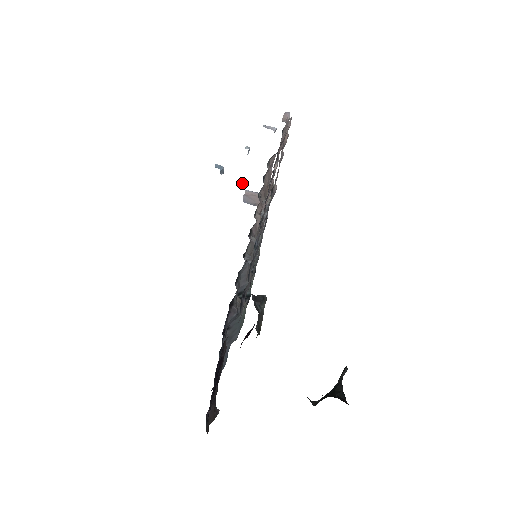
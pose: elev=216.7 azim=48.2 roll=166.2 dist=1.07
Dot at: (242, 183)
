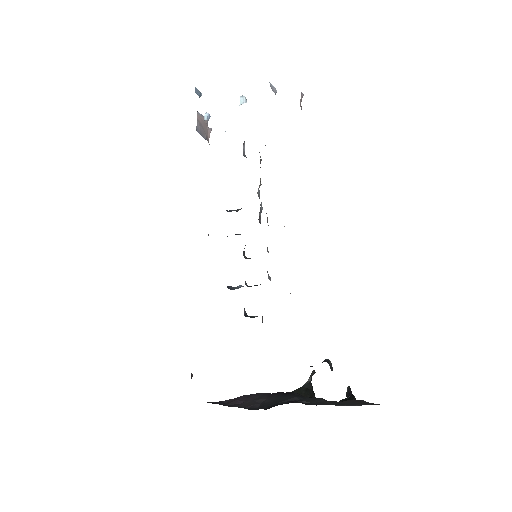
Dot at: (209, 117)
